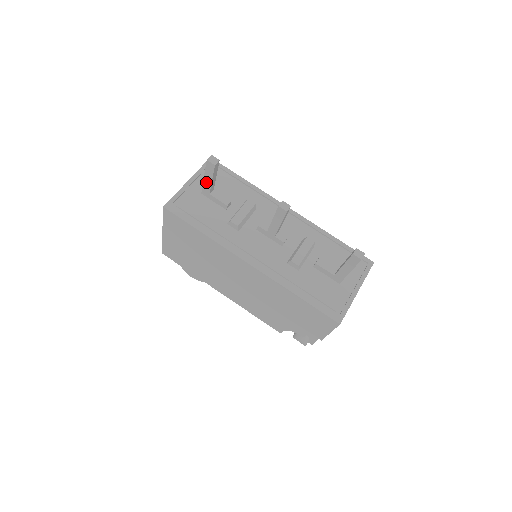
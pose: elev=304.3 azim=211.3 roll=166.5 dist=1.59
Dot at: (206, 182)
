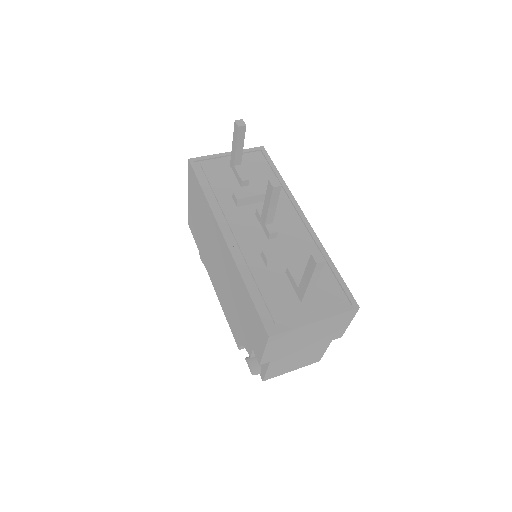
Dot at: (233, 150)
